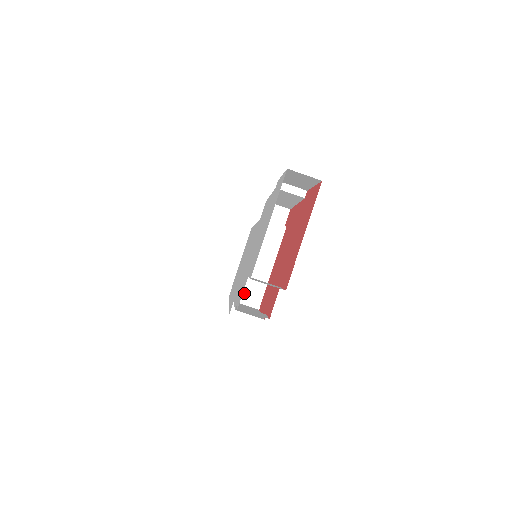
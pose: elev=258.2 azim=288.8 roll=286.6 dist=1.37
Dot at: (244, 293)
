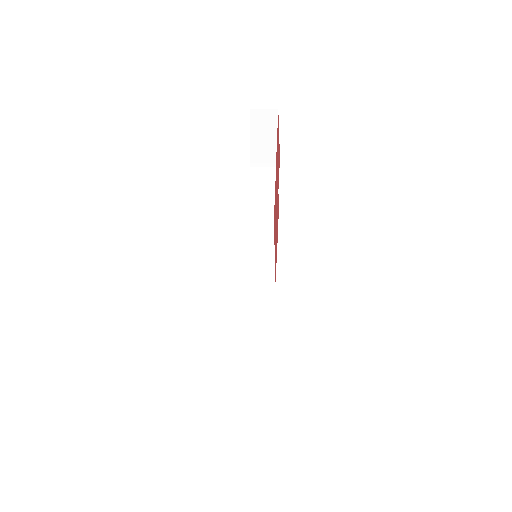
Dot at: (255, 279)
